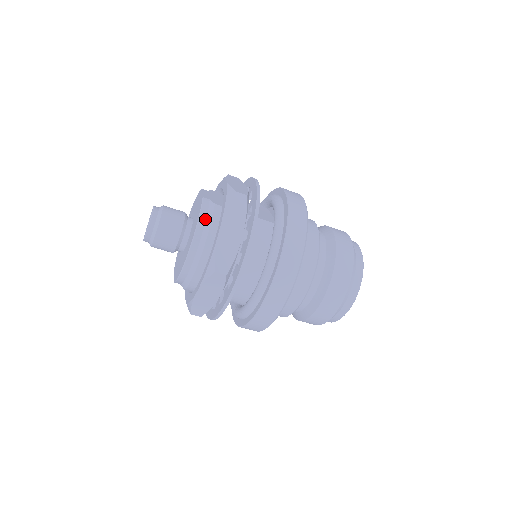
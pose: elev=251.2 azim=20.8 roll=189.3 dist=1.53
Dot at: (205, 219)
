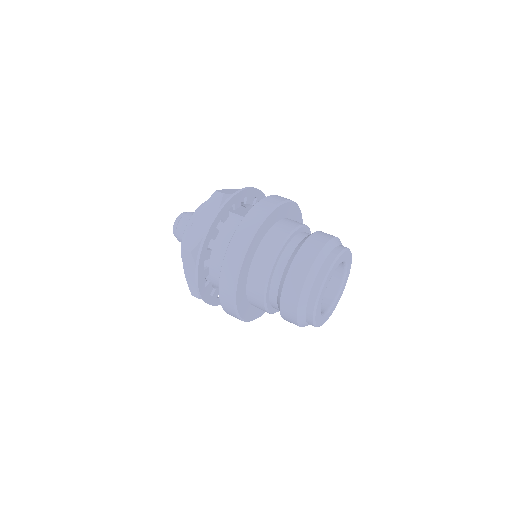
Dot at: (197, 214)
